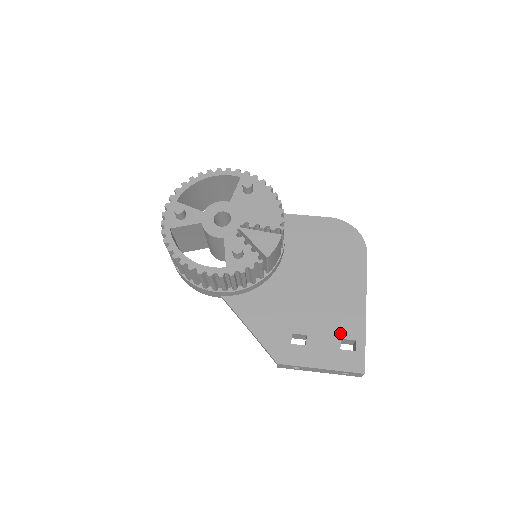
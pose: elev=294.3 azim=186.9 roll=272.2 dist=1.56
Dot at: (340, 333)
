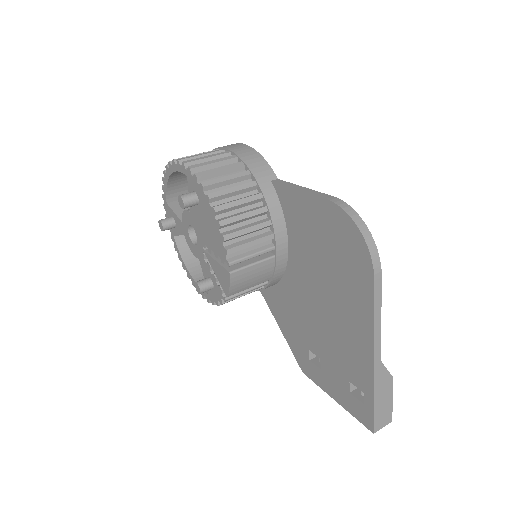
Dot at: (348, 375)
